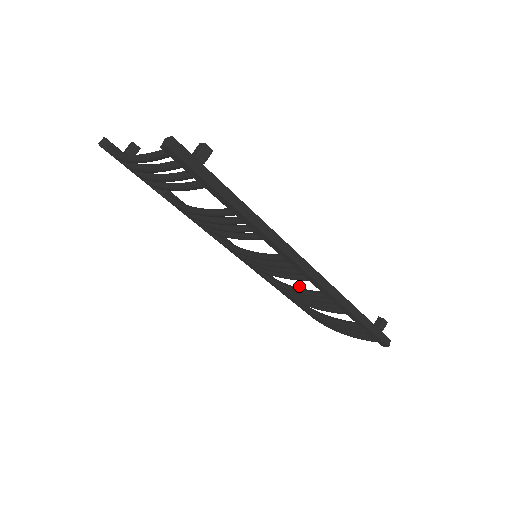
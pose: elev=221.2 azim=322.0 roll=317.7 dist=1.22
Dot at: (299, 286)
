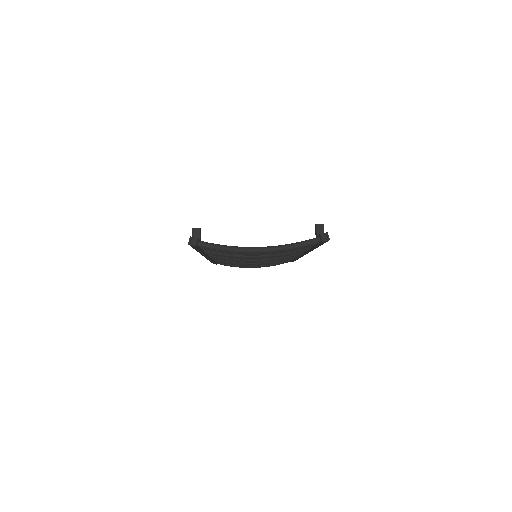
Dot at: occluded
